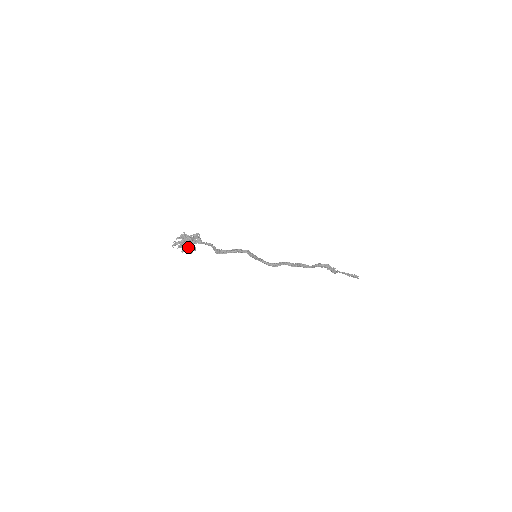
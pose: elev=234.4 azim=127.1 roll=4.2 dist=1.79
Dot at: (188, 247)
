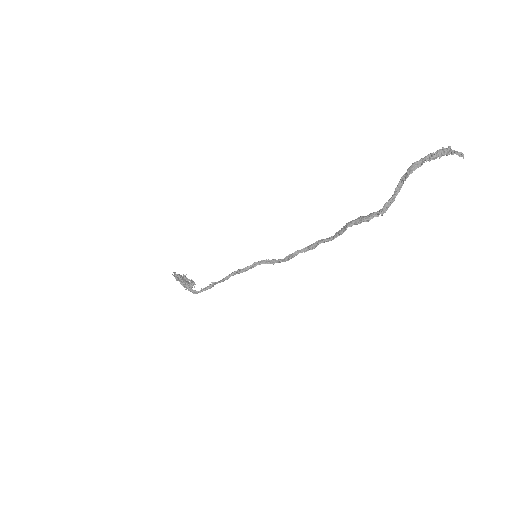
Dot at: occluded
